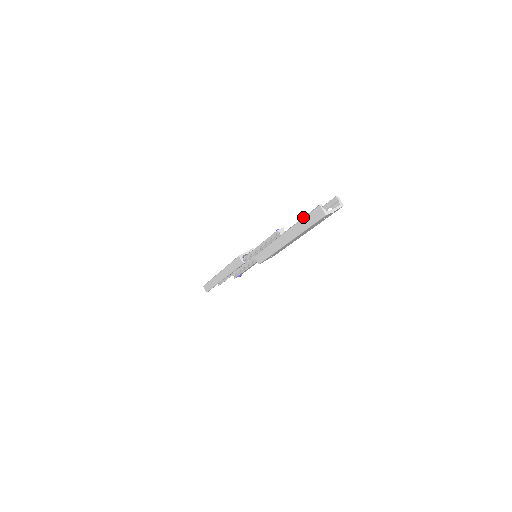
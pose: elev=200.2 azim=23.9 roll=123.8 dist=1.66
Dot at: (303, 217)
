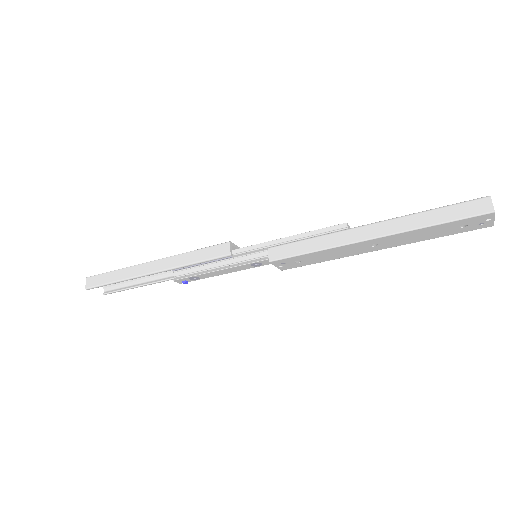
Dot at: occluded
